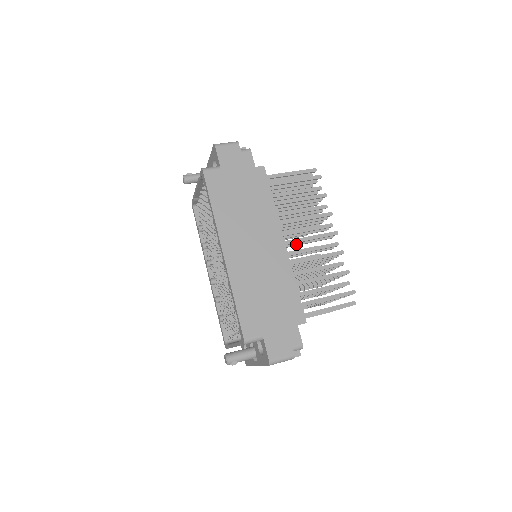
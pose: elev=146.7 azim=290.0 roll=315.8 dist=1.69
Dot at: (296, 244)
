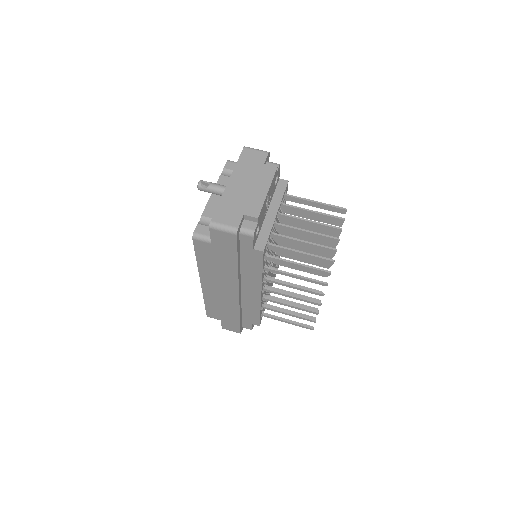
Dot at: occluded
